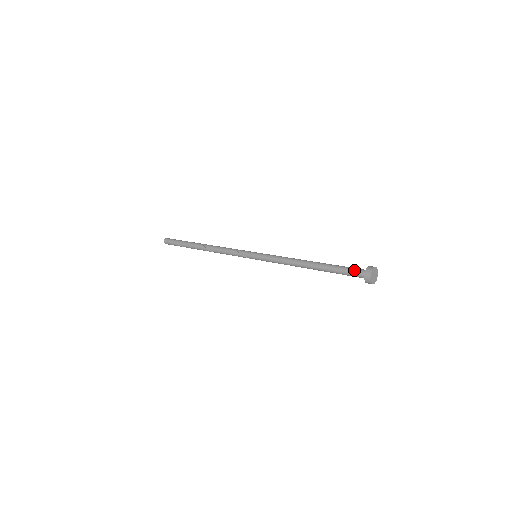
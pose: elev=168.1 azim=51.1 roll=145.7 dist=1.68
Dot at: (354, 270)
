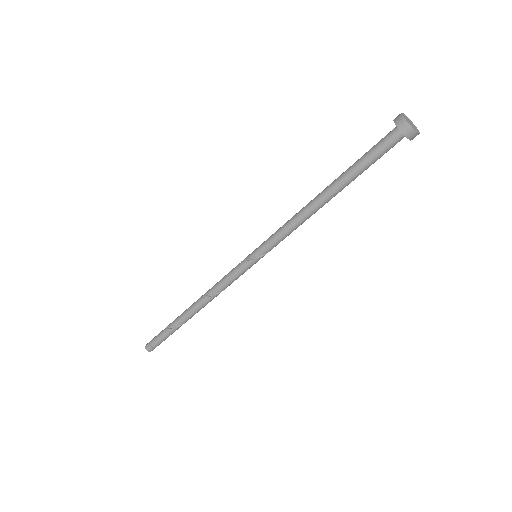
Dot at: occluded
